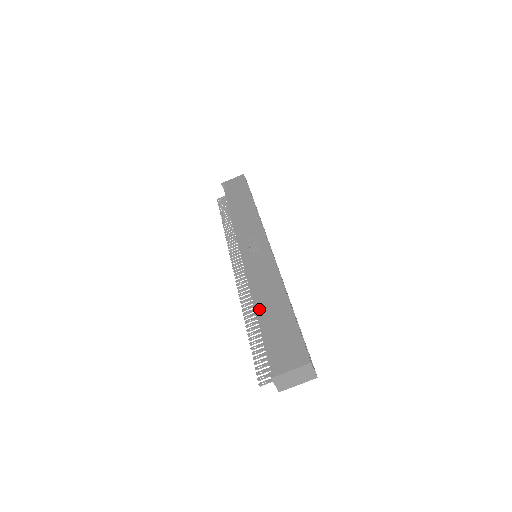
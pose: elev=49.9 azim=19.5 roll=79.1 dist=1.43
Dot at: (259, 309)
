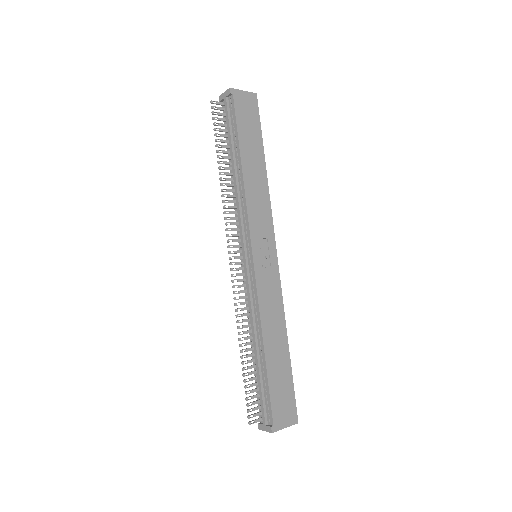
Dot at: (267, 350)
